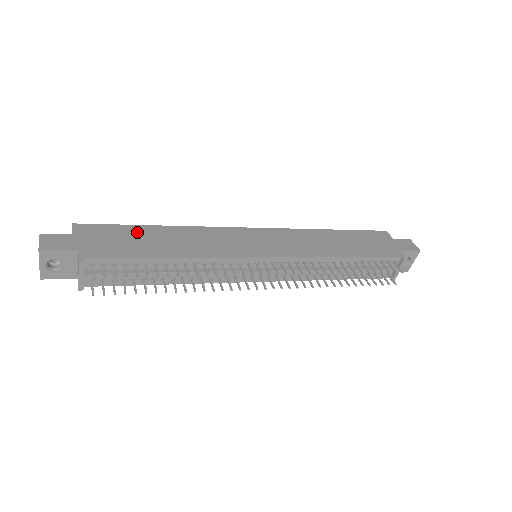
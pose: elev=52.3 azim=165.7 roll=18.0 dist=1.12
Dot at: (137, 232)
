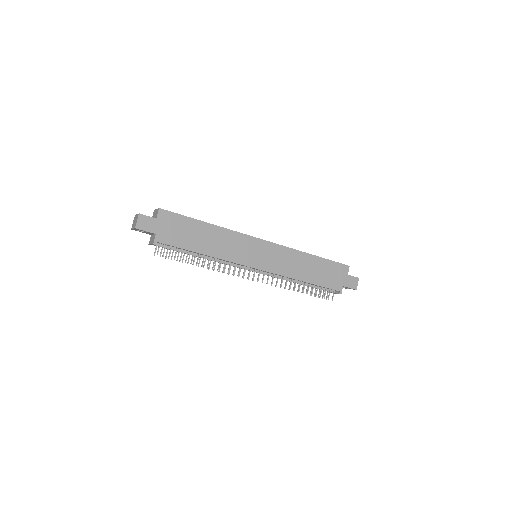
Dot at: (193, 226)
